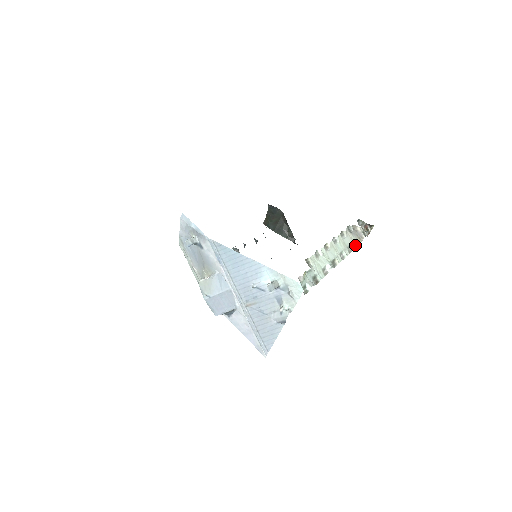
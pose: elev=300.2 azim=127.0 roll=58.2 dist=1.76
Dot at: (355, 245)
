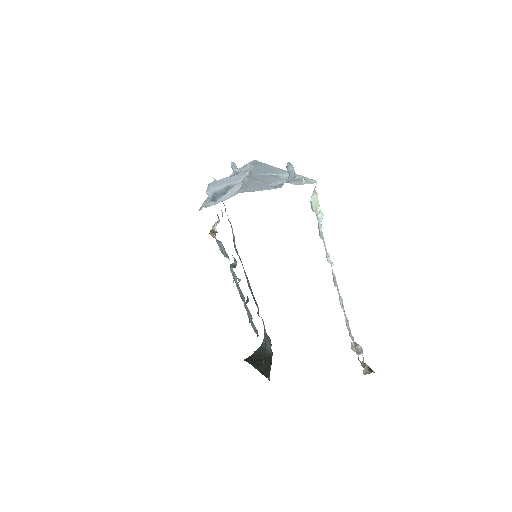
Dot at: occluded
